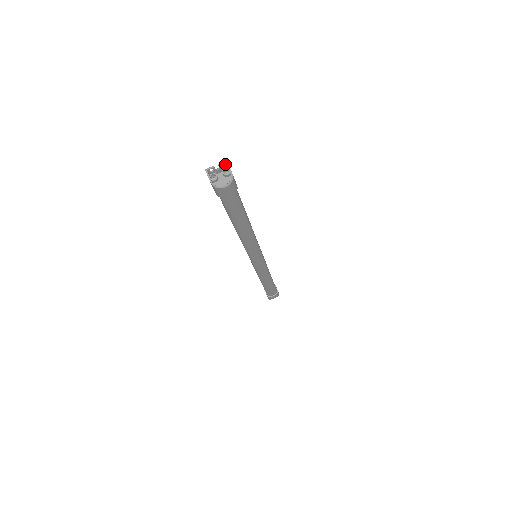
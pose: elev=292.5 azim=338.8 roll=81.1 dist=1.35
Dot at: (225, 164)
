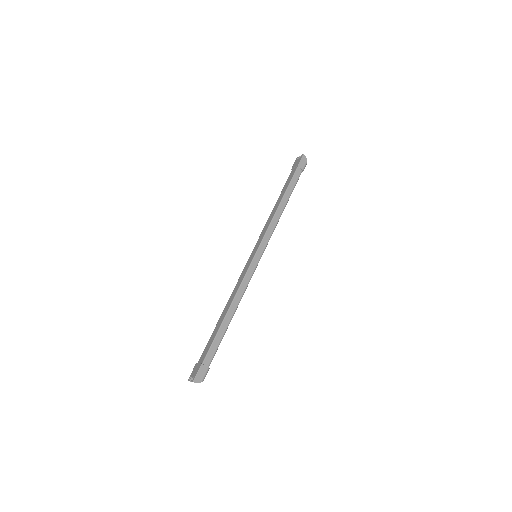
Dot at: (194, 380)
